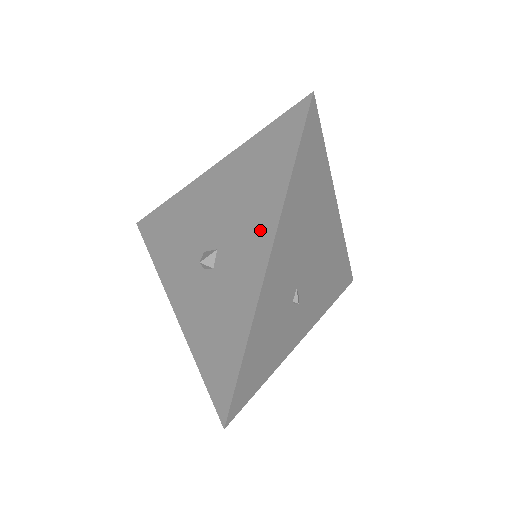
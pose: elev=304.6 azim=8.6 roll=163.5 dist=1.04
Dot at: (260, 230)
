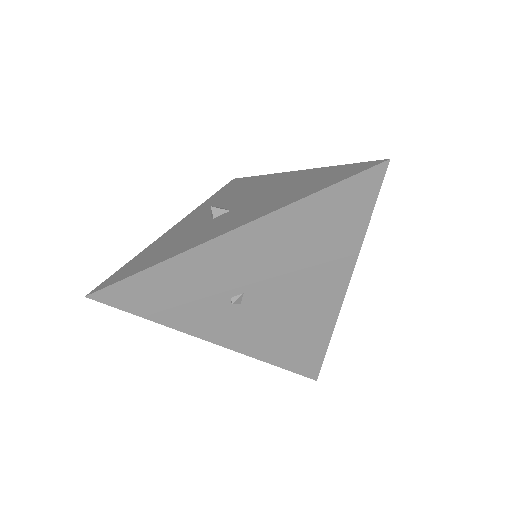
Dot at: (256, 213)
